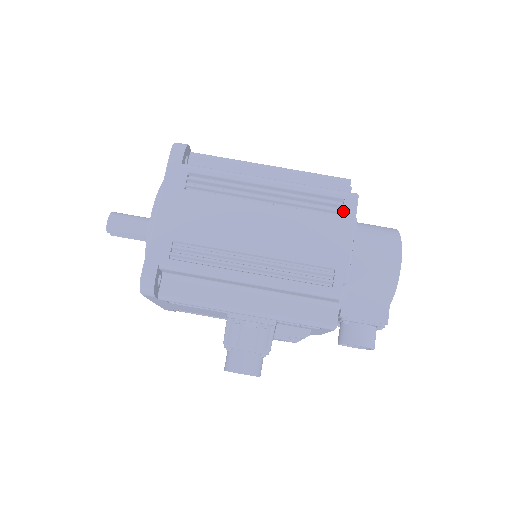
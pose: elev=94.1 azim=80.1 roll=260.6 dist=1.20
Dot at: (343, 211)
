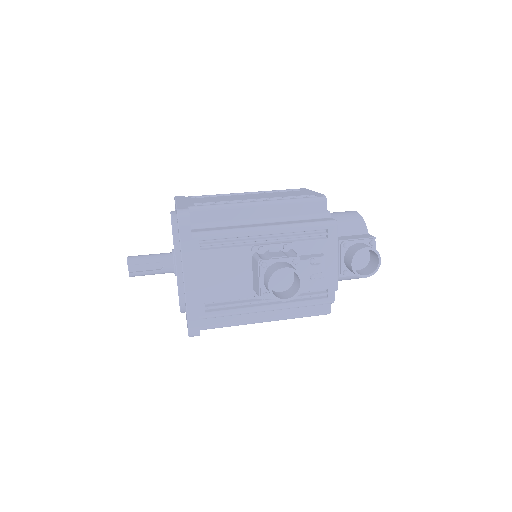
Dot at: (300, 190)
